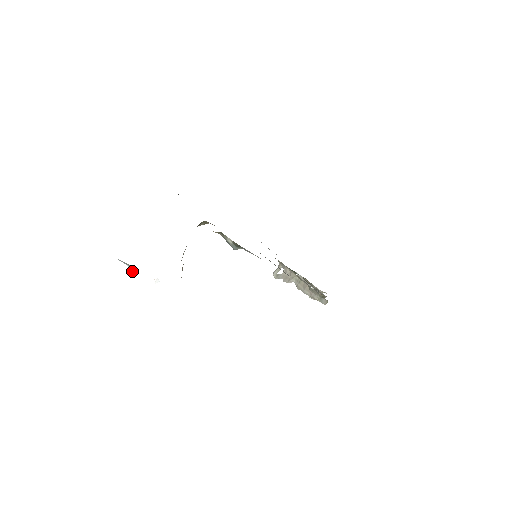
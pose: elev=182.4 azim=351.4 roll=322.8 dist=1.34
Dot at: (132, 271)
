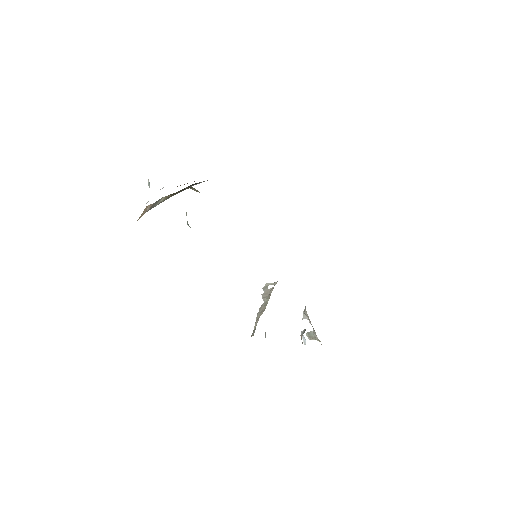
Dot at: (149, 183)
